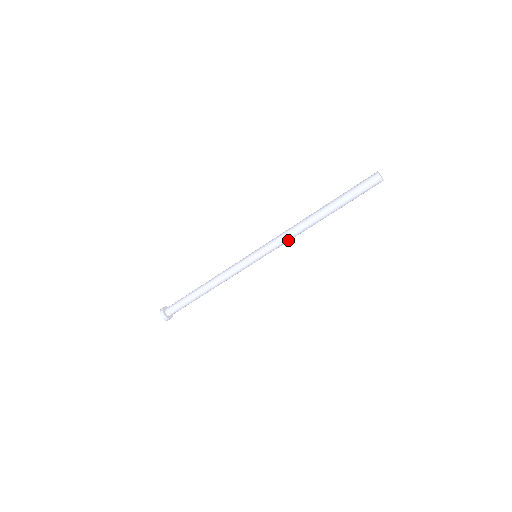
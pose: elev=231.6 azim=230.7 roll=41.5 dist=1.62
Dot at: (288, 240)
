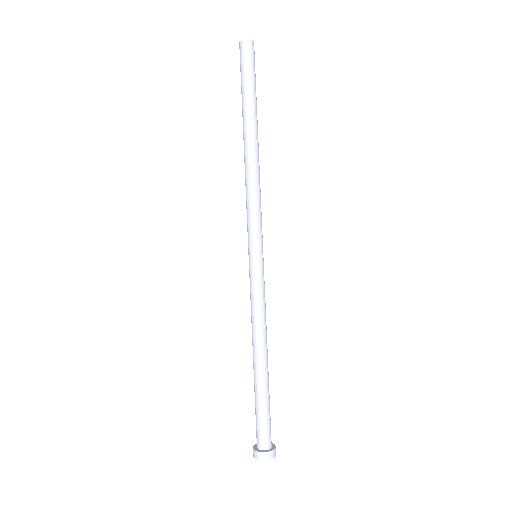
Dot at: (255, 197)
